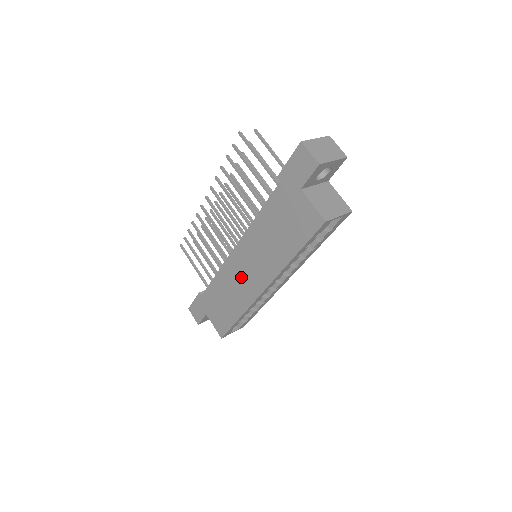
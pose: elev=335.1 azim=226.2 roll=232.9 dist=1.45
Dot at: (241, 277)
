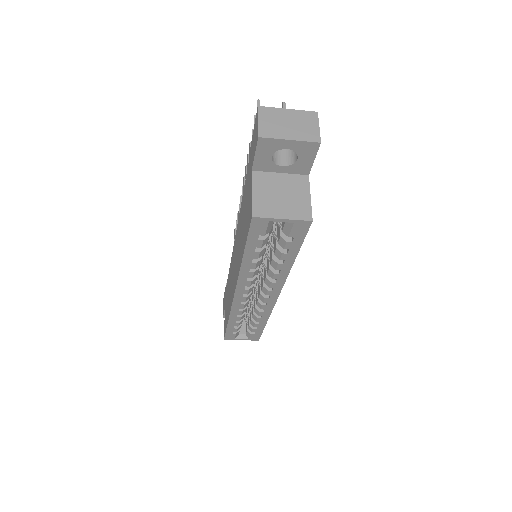
Dot at: occluded
